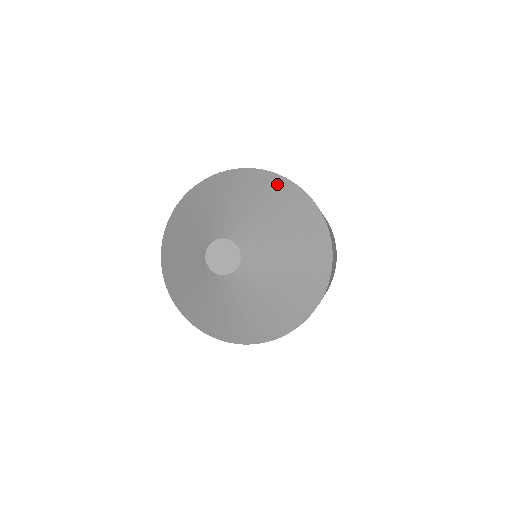
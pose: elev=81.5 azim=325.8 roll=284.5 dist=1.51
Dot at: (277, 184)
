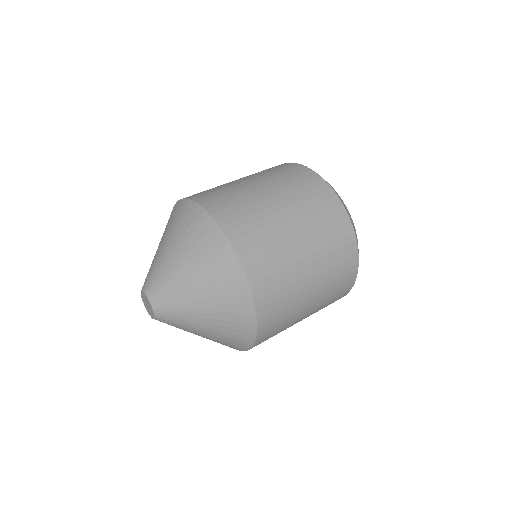
Dot at: (184, 212)
